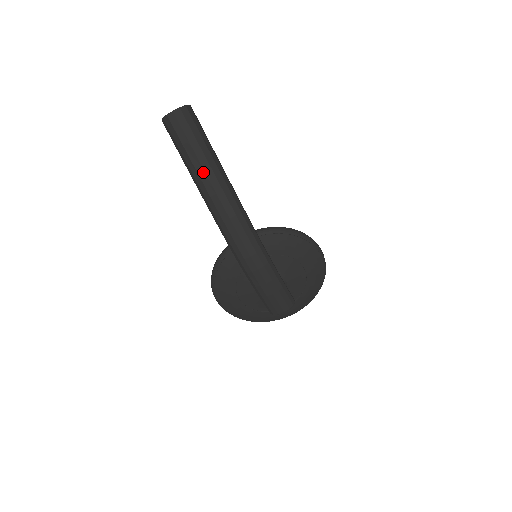
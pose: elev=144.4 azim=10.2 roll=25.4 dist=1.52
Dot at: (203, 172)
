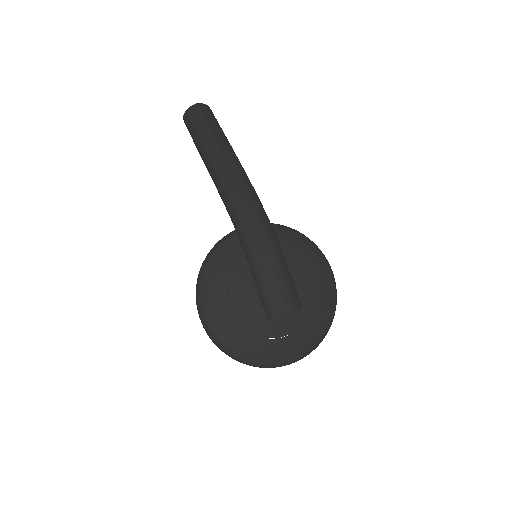
Dot at: (215, 143)
